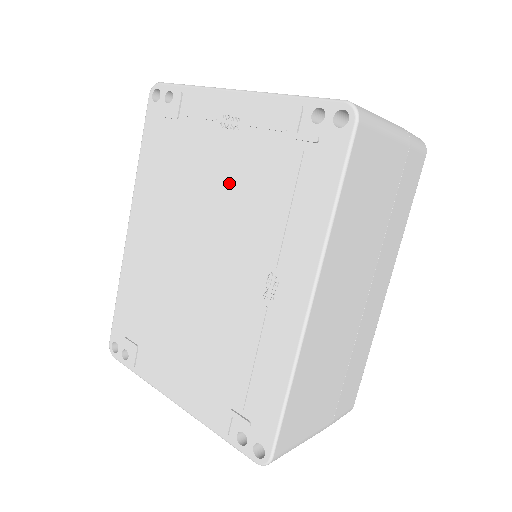
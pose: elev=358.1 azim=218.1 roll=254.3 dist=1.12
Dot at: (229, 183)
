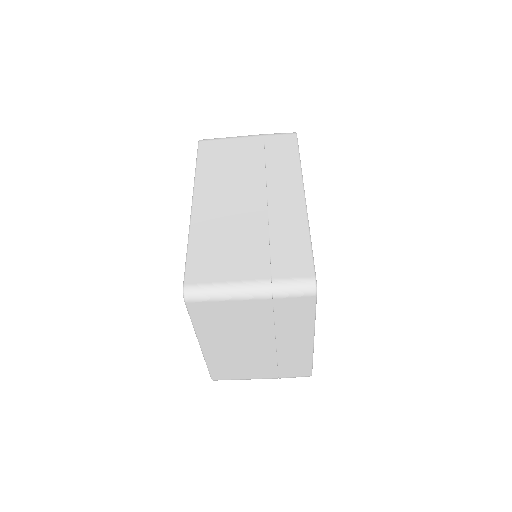
Dot at: occluded
